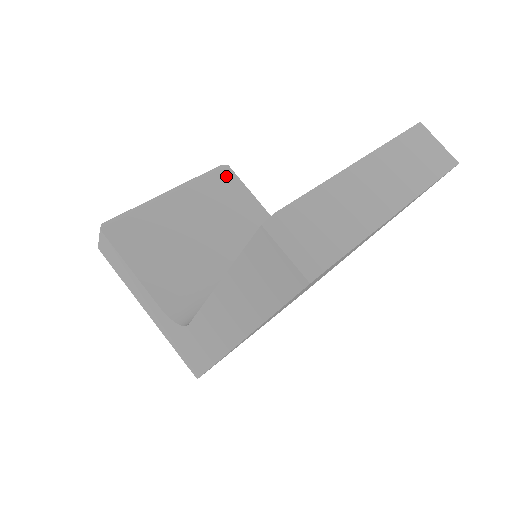
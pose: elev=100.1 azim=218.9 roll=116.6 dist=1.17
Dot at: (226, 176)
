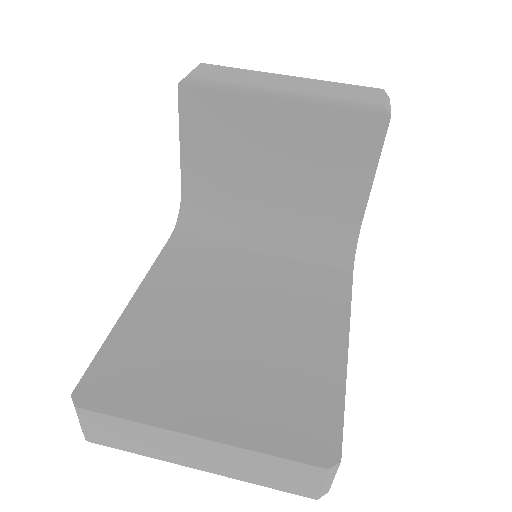
Dot at: (371, 127)
